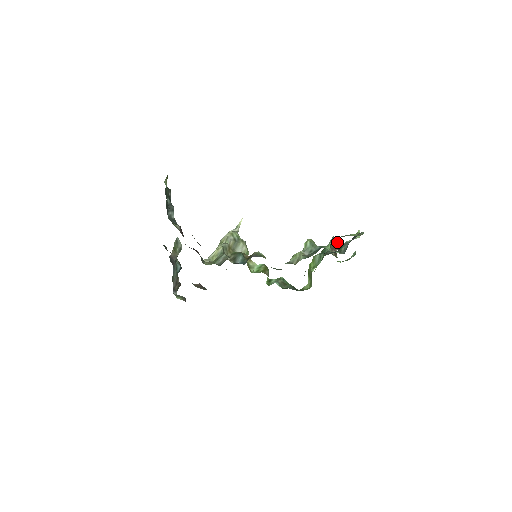
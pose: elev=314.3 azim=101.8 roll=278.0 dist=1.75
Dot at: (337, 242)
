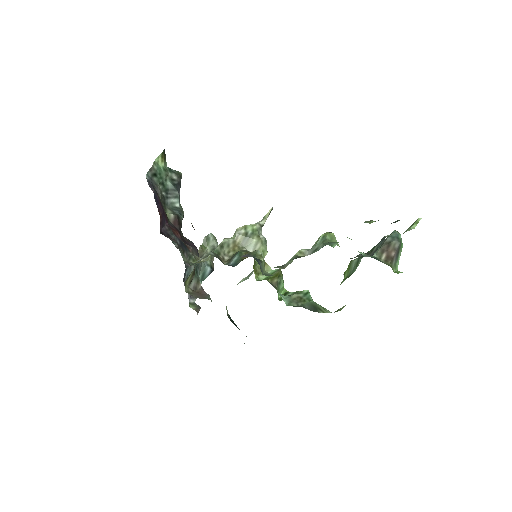
Dot at: (398, 240)
